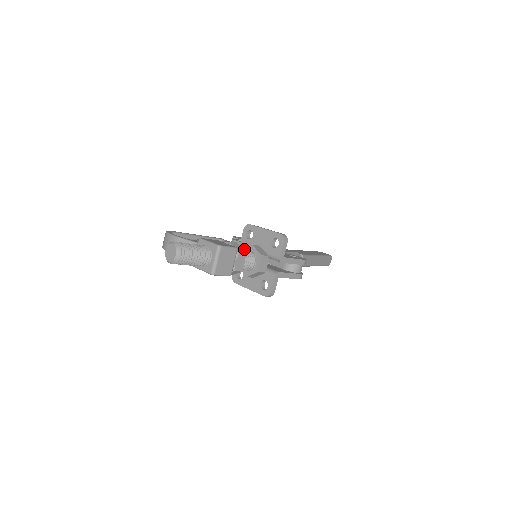
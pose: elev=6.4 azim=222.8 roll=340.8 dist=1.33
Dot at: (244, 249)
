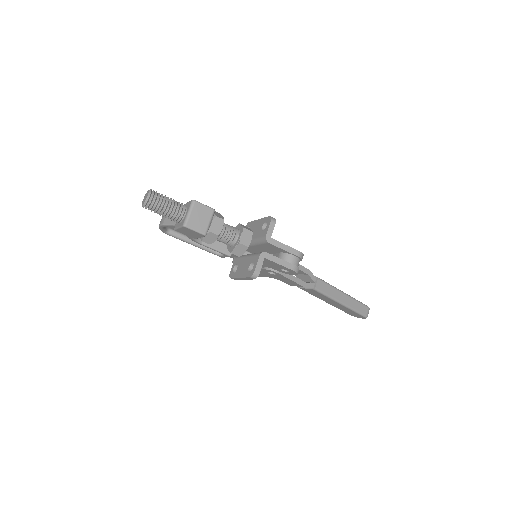
Dot at: occluded
